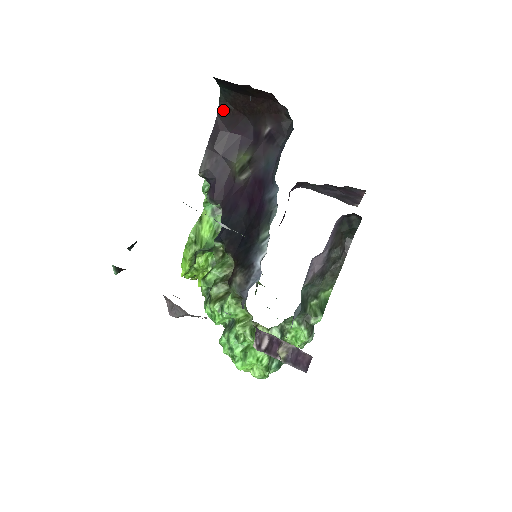
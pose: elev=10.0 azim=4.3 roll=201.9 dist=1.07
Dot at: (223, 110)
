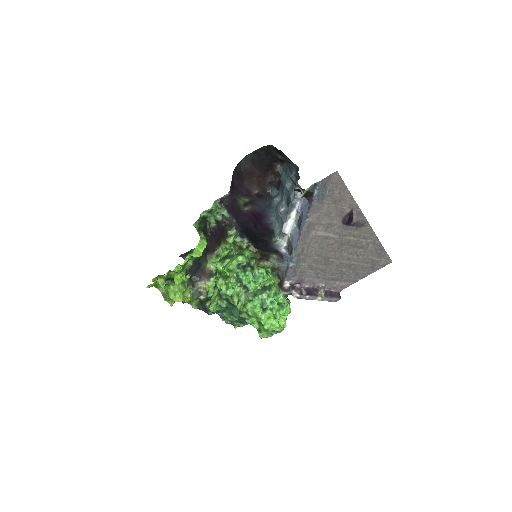
Dot at: (237, 169)
